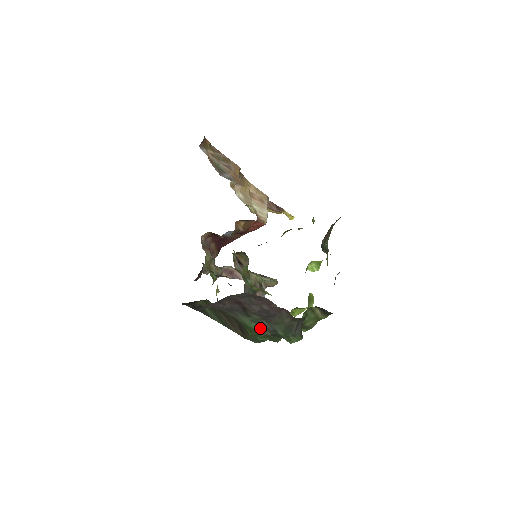
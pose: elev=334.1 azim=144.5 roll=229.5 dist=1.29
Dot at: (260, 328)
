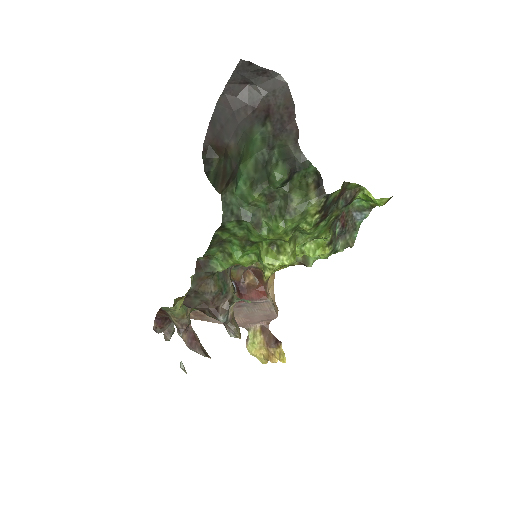
Dot at: (262, 142)
